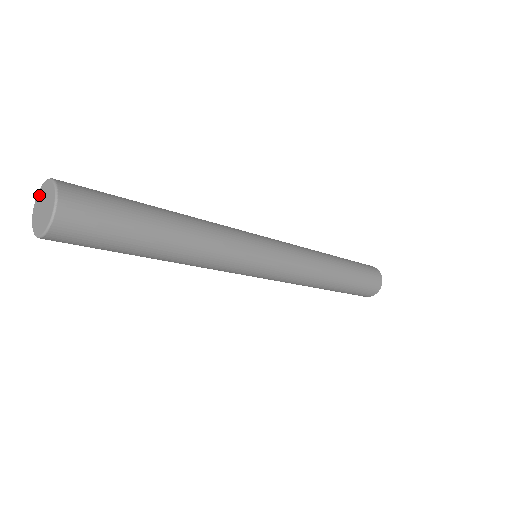
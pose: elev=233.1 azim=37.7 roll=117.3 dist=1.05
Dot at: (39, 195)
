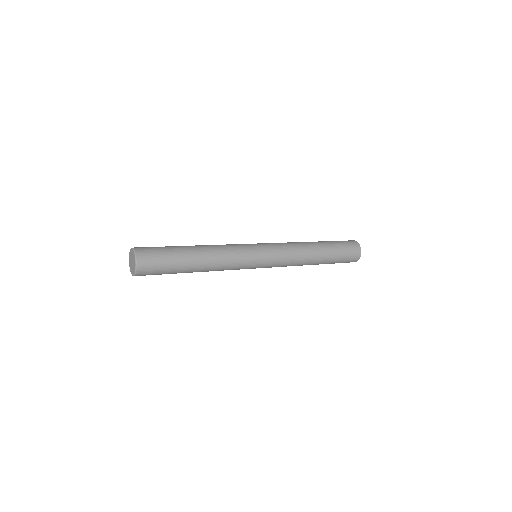
Dot at: (130, 253)
